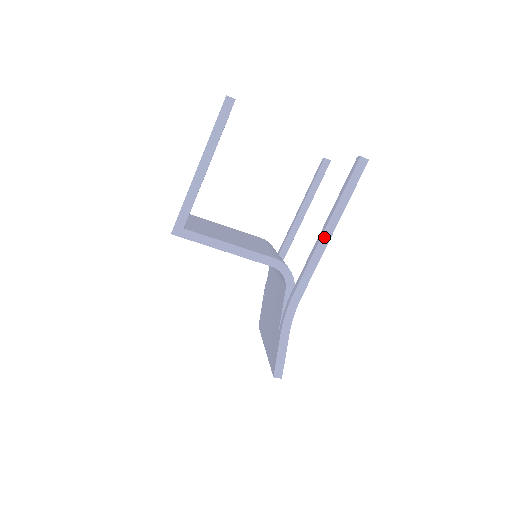
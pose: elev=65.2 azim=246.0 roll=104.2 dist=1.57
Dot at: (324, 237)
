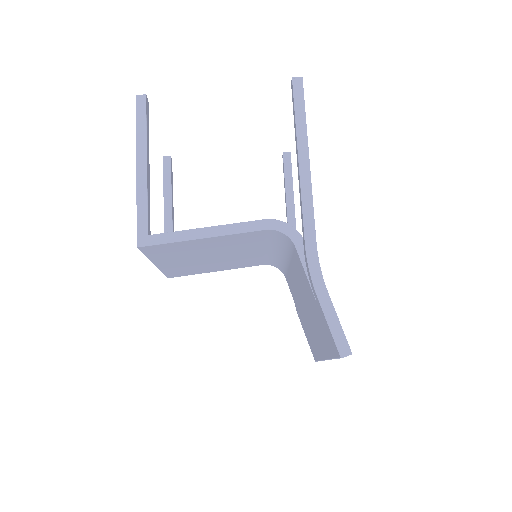
Dot at: (302, 167)
